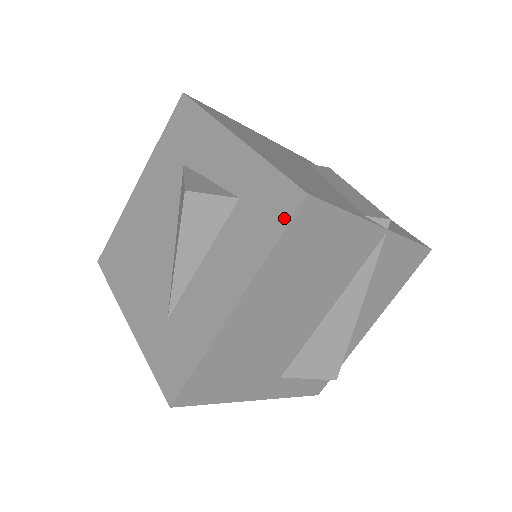
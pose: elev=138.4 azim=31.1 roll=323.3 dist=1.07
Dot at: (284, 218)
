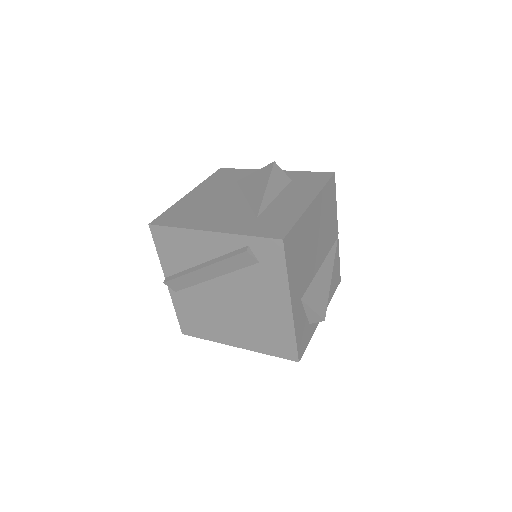
Dot at: (326, 178)
